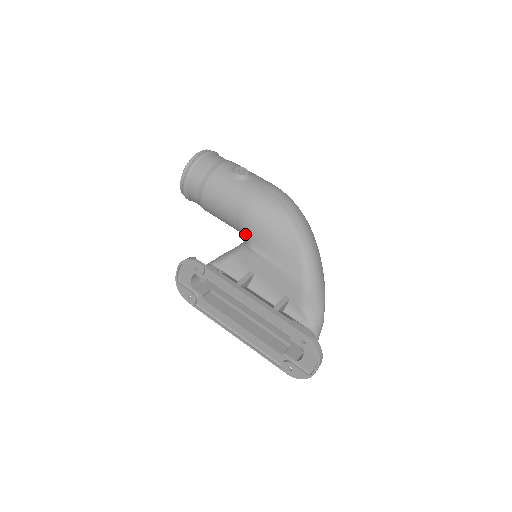
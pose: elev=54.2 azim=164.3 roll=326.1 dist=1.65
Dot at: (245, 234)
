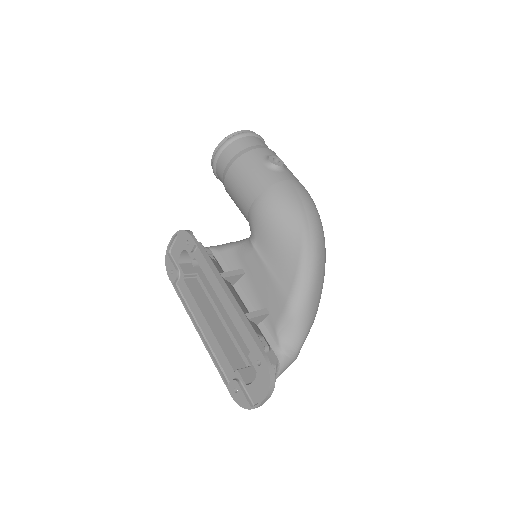
Dot at: (252, 226)
